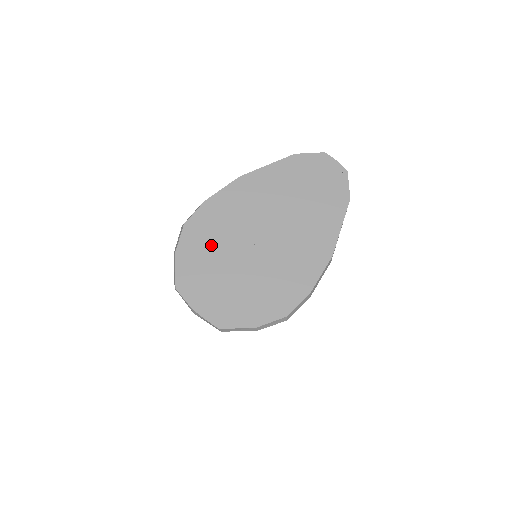
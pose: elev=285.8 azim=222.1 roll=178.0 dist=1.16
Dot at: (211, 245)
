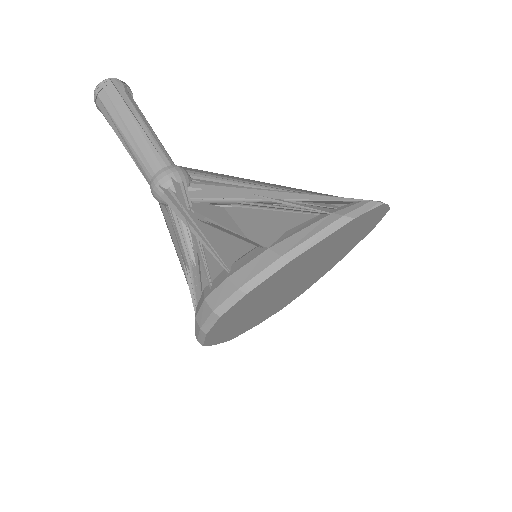
Dot at: (242, 313)
